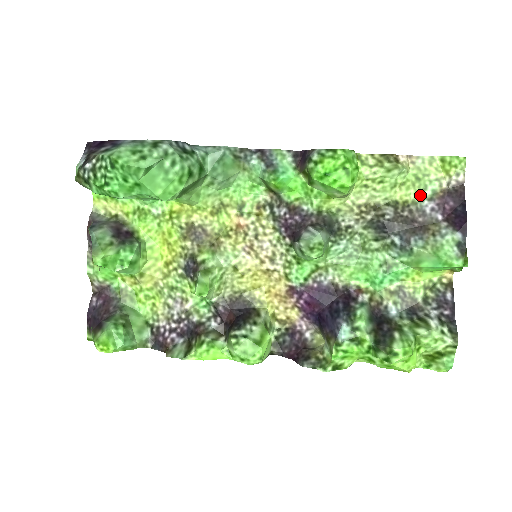
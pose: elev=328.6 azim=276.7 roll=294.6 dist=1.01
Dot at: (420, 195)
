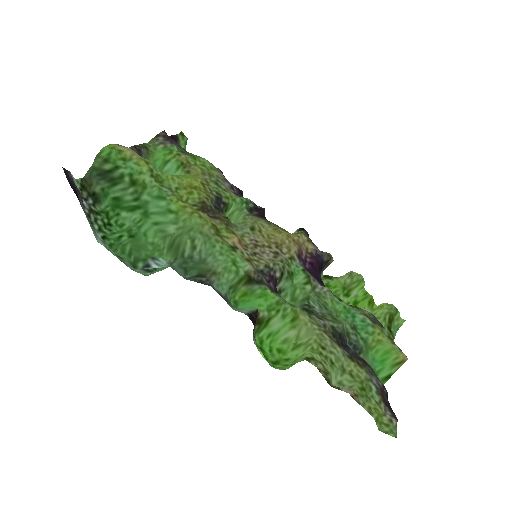
Dot at: (369, 381)
